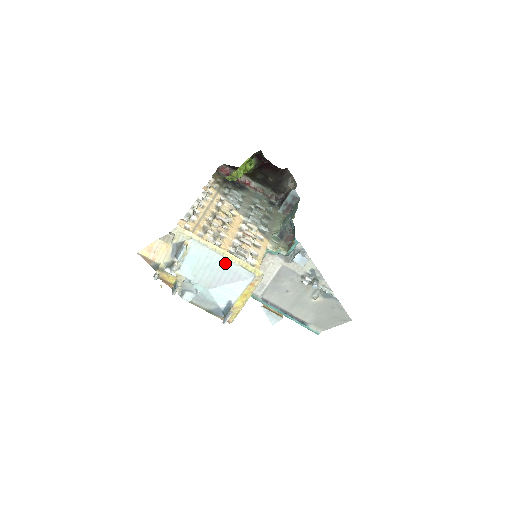
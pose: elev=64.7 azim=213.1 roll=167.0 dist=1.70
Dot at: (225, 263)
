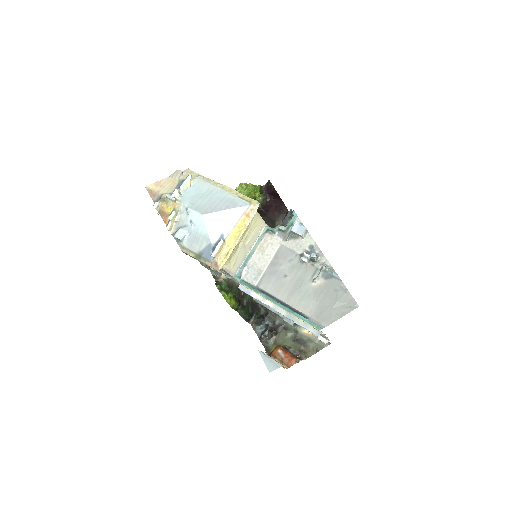
Dot at: (223, 194)
